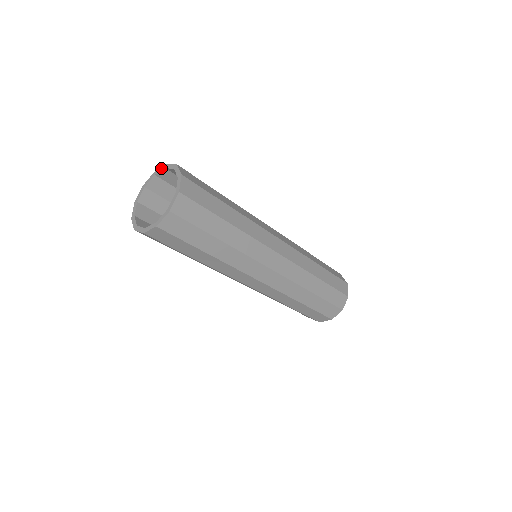
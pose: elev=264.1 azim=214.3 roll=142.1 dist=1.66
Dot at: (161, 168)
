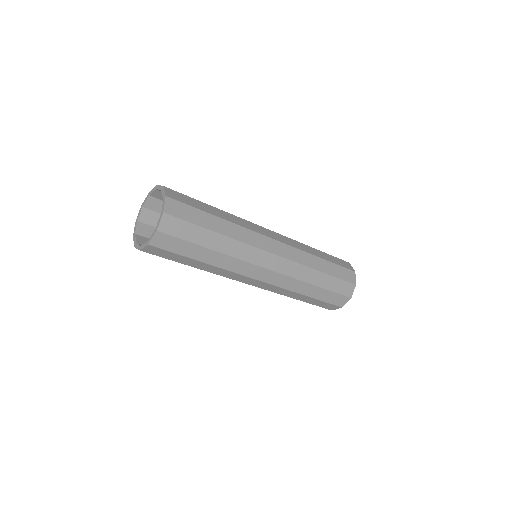
Dot at: (146, 198)
